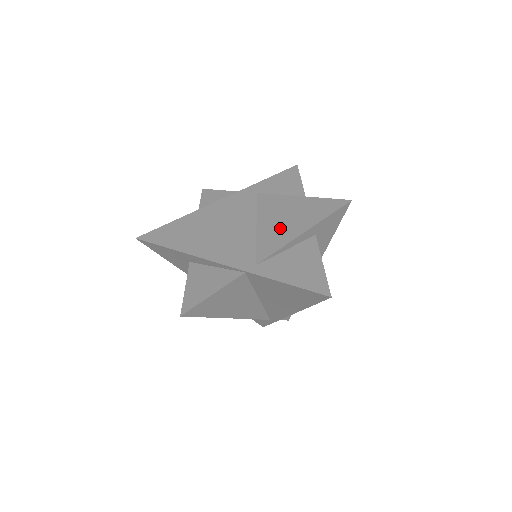
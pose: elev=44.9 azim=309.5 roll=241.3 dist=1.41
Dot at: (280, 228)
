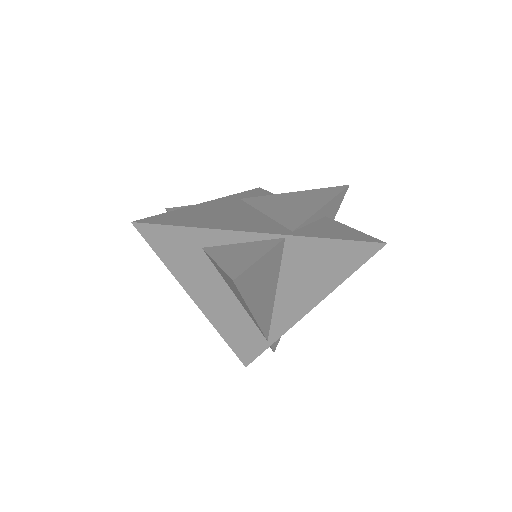
Dot at: (293, 209)
